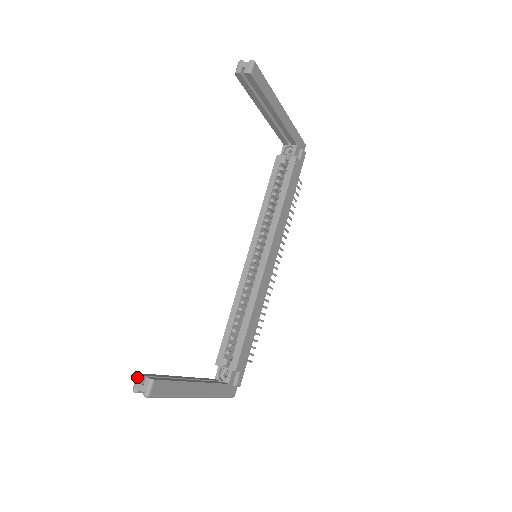
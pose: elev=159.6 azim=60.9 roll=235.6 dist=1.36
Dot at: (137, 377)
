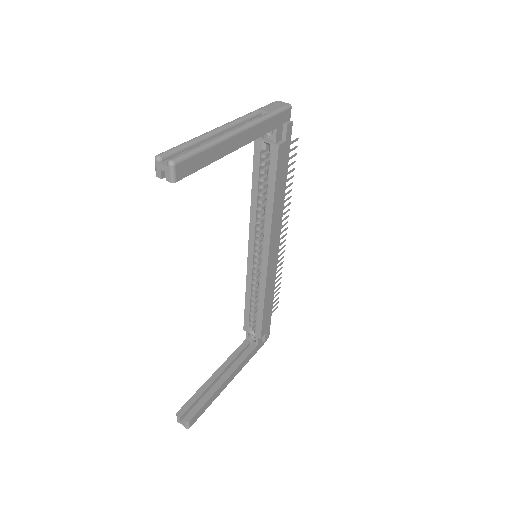
Dot at: (177, 417)
